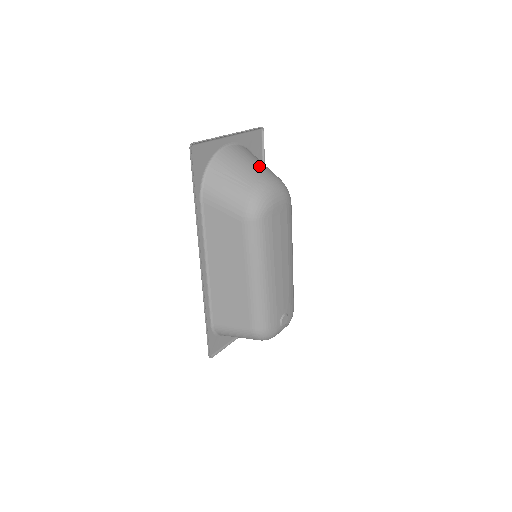
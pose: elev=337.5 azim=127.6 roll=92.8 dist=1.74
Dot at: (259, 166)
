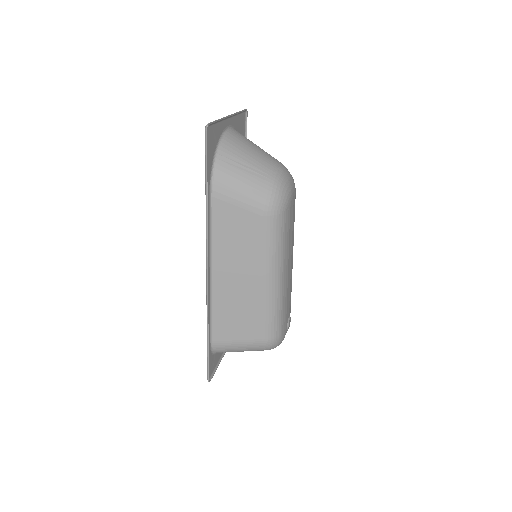
Dot at: (266, 152)
